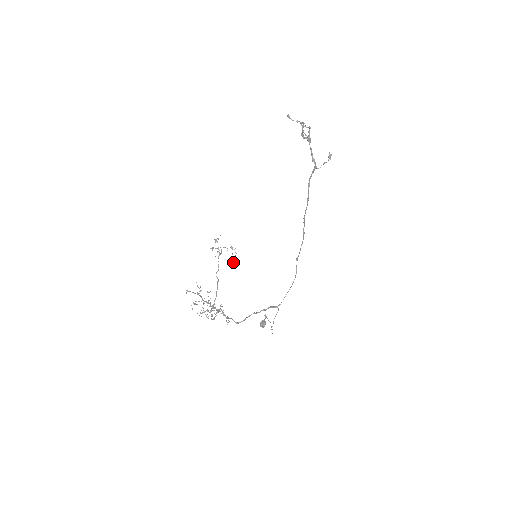
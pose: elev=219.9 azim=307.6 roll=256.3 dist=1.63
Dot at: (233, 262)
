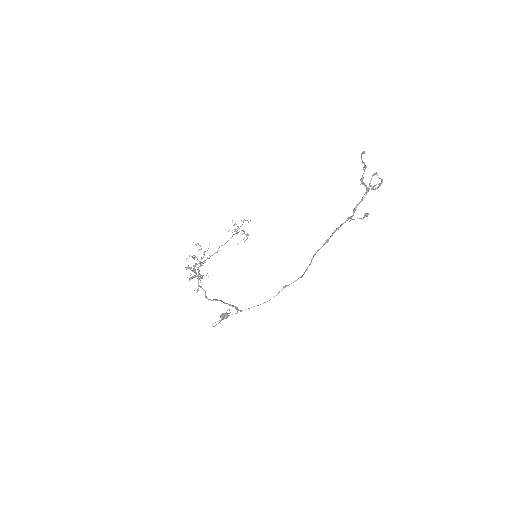
Dot at: occluded
